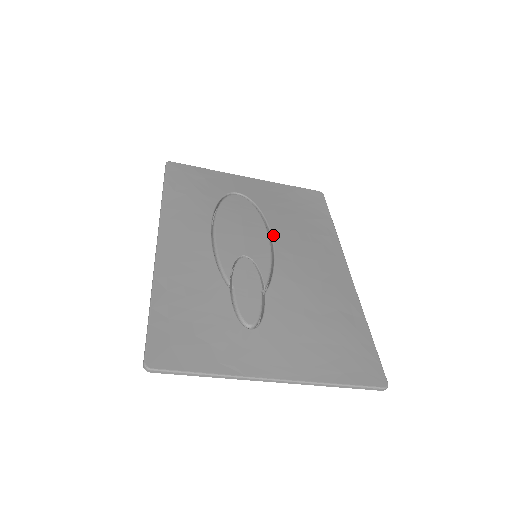
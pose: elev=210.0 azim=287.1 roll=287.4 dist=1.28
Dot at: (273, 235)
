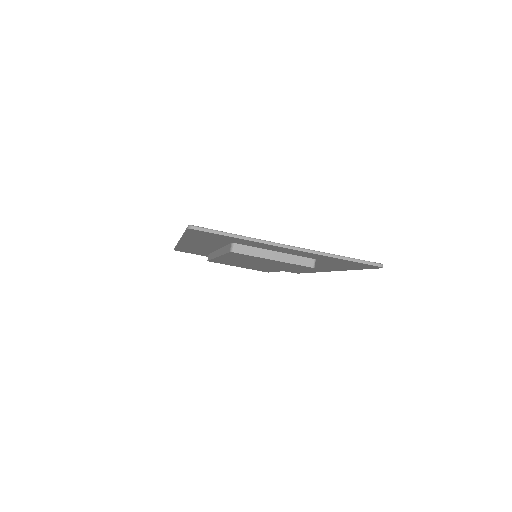
Dot at: occluded
